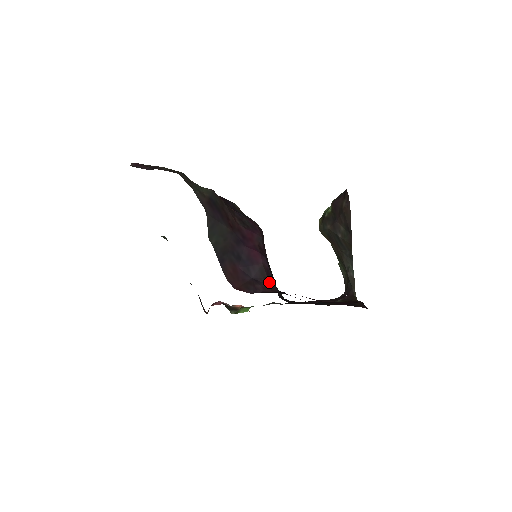
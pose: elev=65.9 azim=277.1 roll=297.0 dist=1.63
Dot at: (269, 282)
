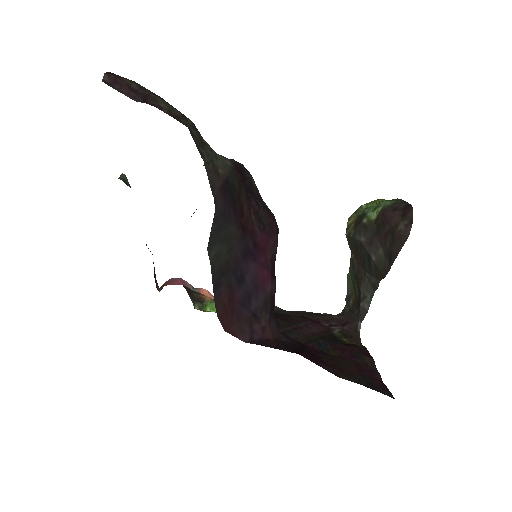
Dot at: (270, 316)
